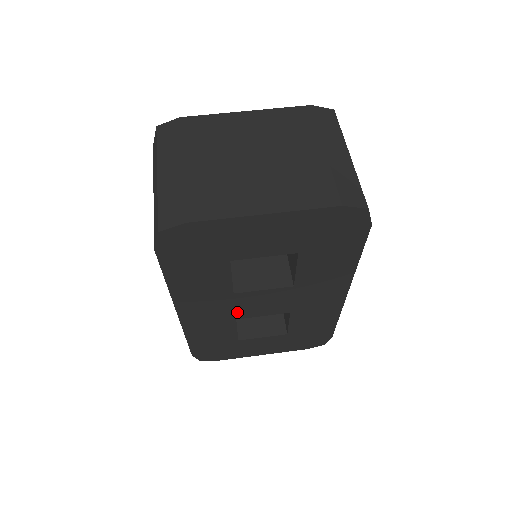
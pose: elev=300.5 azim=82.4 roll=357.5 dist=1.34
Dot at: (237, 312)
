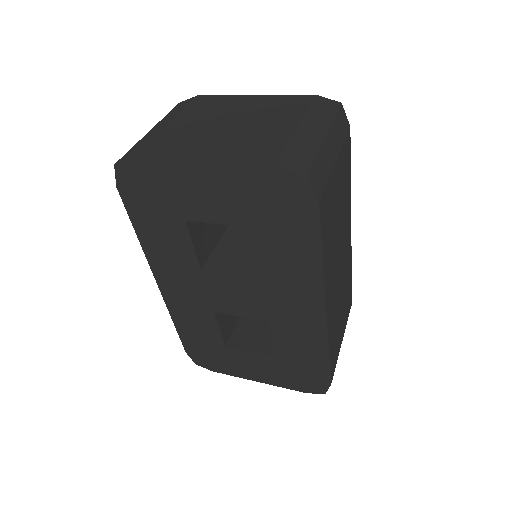
Dot at: (212, 301)
